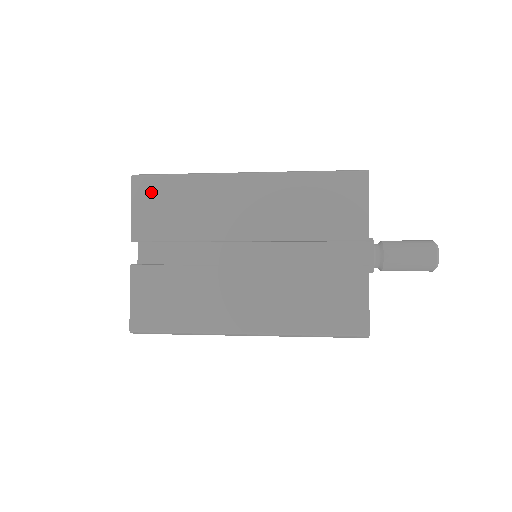
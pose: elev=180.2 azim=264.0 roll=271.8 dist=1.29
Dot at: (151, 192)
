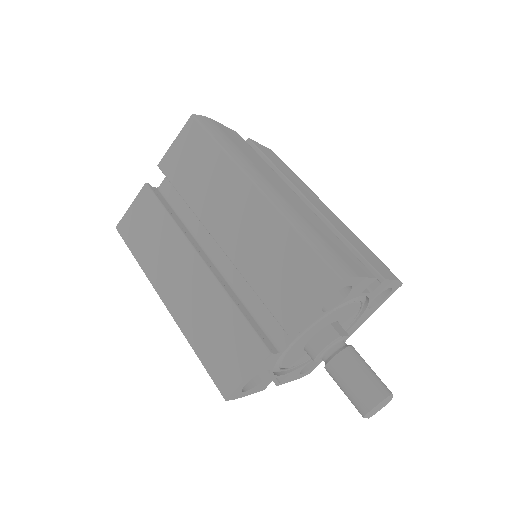
Dot at: (193, 140)
